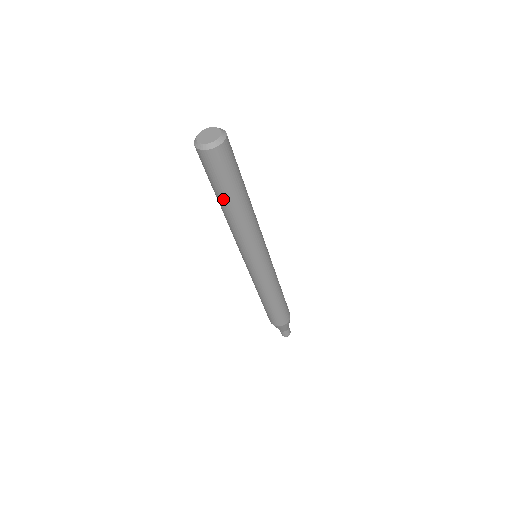
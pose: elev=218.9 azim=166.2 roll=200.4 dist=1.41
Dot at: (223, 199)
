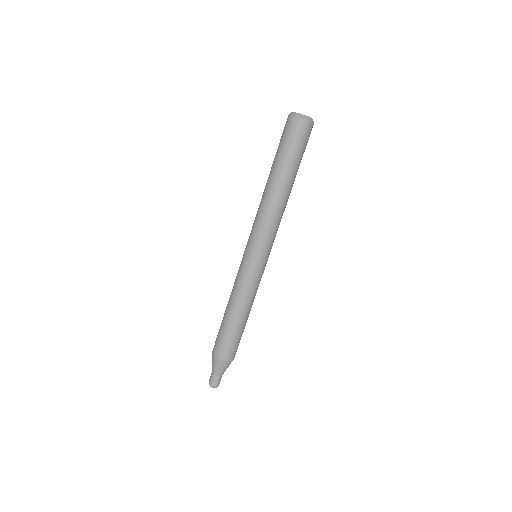
Dot at: (281, 170)
